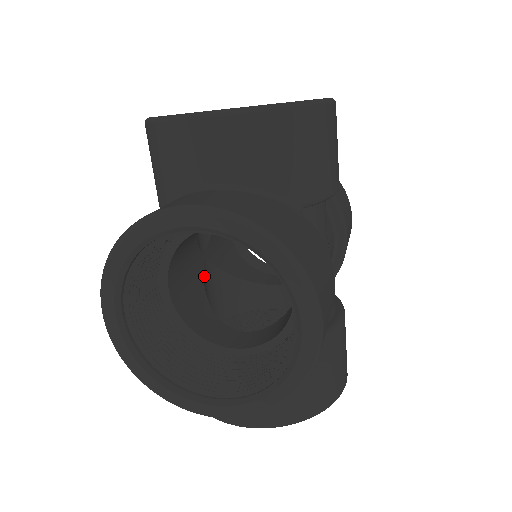
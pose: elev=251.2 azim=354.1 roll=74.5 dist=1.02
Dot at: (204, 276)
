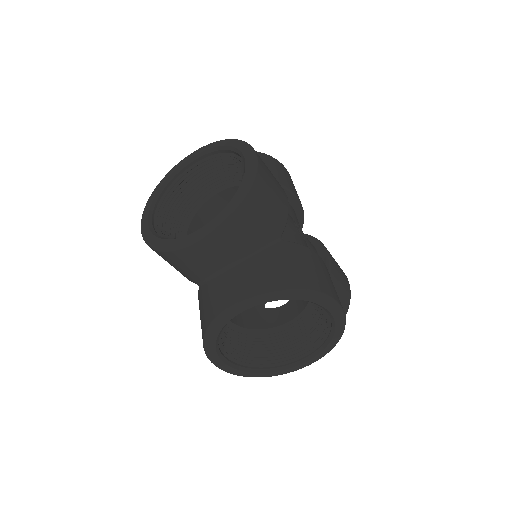
Dot at: occluded
